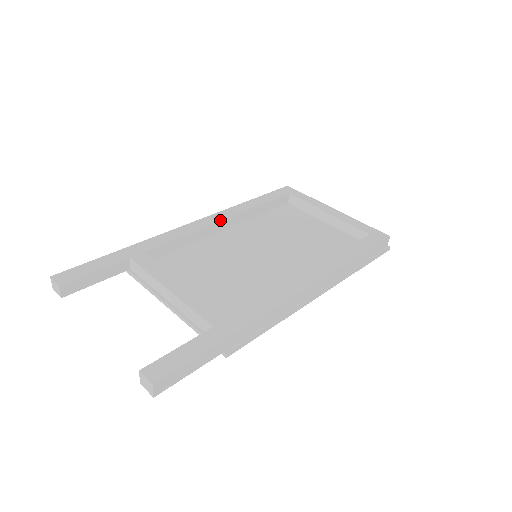
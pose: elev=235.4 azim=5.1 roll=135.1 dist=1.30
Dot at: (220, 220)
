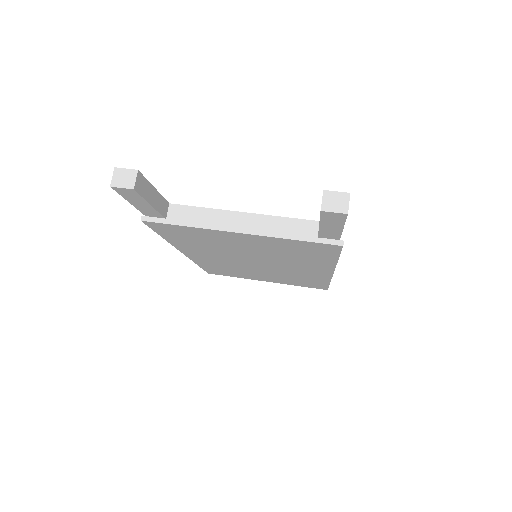
Dot at: occluded
